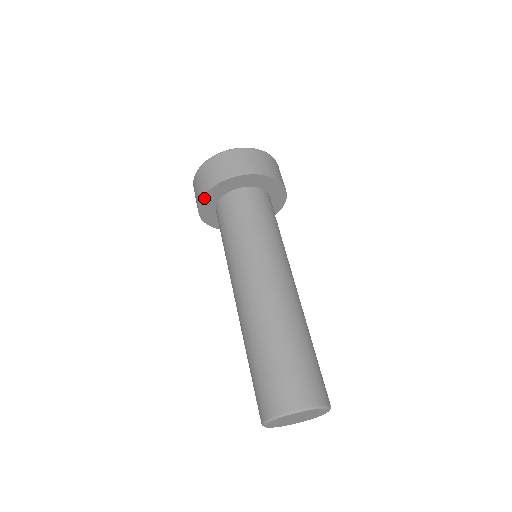
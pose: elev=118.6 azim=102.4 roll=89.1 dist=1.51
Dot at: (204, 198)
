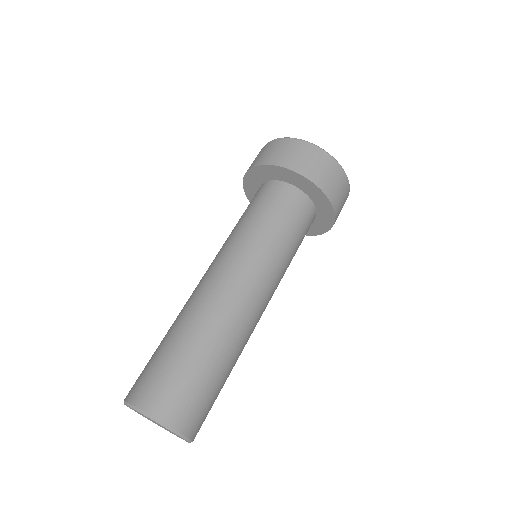
Dot at: (260, 167)
